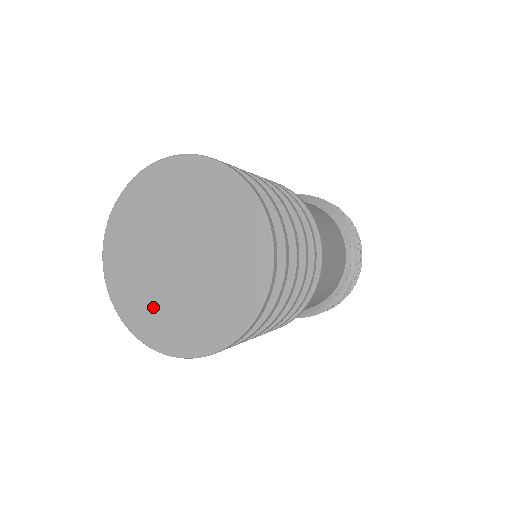
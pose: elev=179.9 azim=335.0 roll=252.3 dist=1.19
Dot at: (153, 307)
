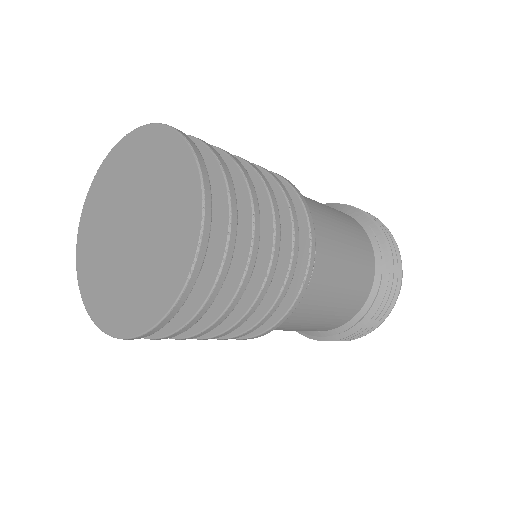
Dot at: (102, 278)
